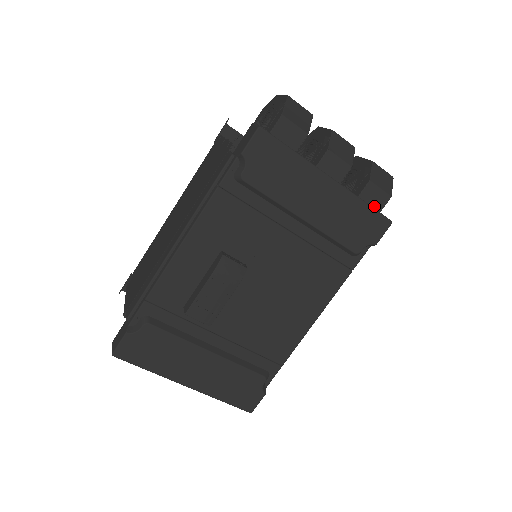
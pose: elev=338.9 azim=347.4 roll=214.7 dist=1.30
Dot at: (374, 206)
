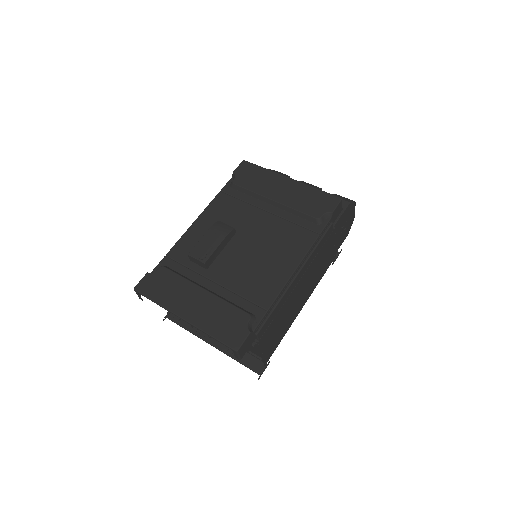
Dot at: occluded
